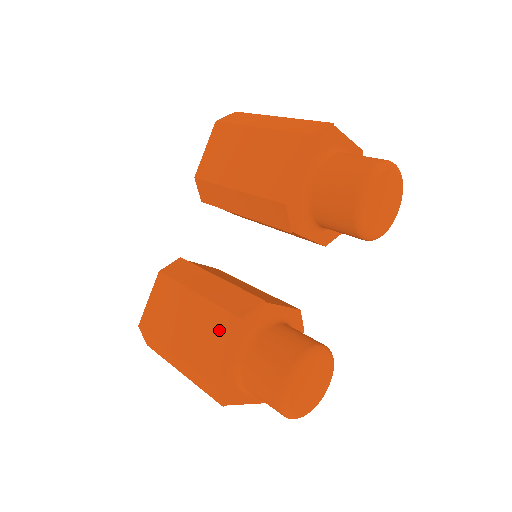
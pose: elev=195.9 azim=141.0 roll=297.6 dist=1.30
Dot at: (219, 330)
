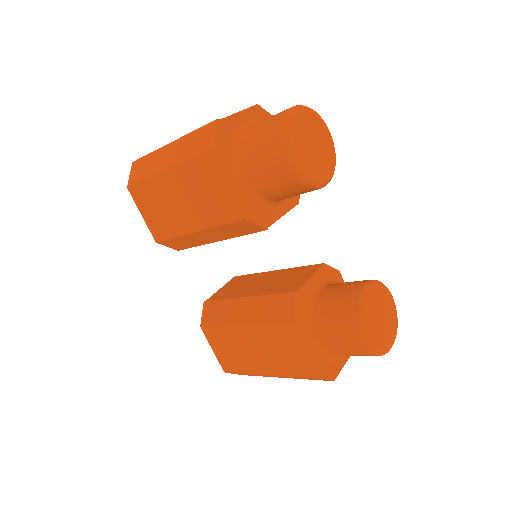
Dot at: (284, 340)
